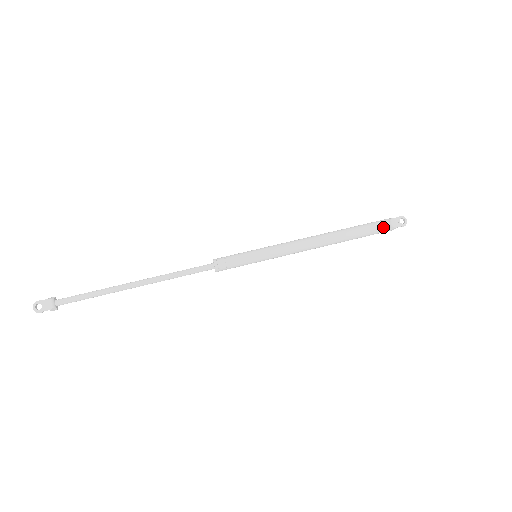
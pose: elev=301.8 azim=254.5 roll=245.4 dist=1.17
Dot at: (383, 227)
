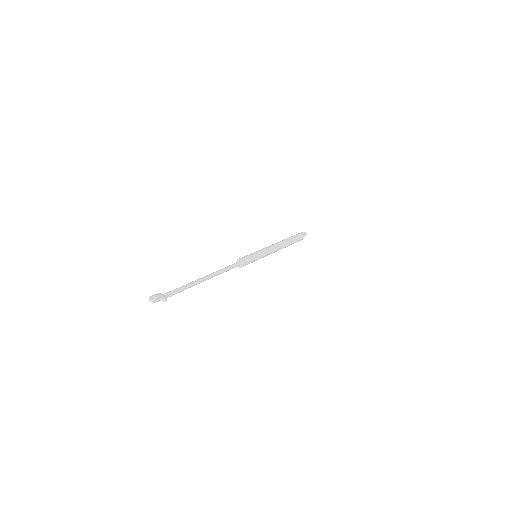
Dot at: (299, 235)
